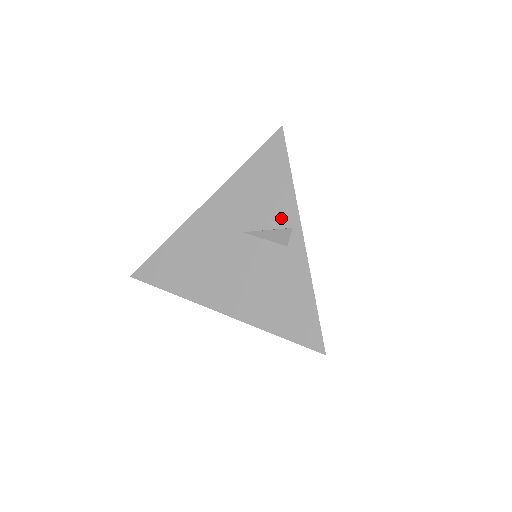
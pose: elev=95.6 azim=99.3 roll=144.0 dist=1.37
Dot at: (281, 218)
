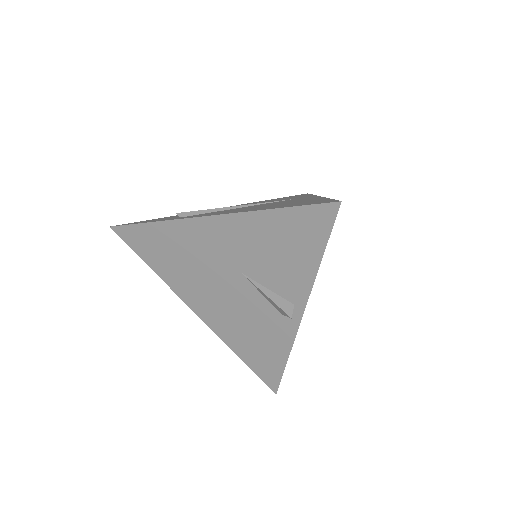
Dot at: (287, 290)
